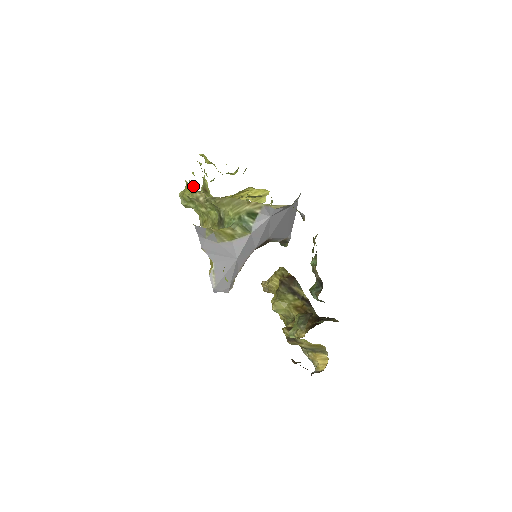
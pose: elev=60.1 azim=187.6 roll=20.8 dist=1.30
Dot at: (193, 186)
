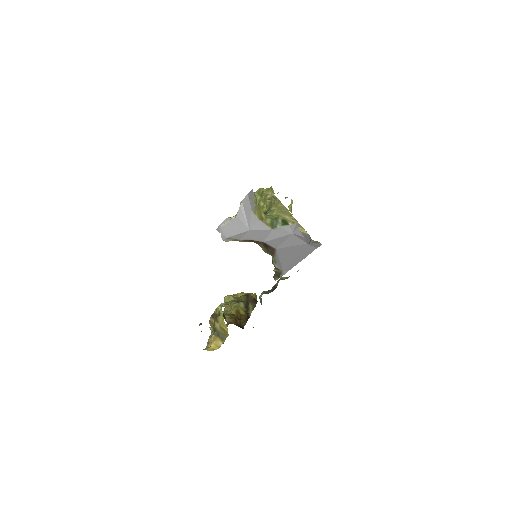
Dot at: (272, 189)
